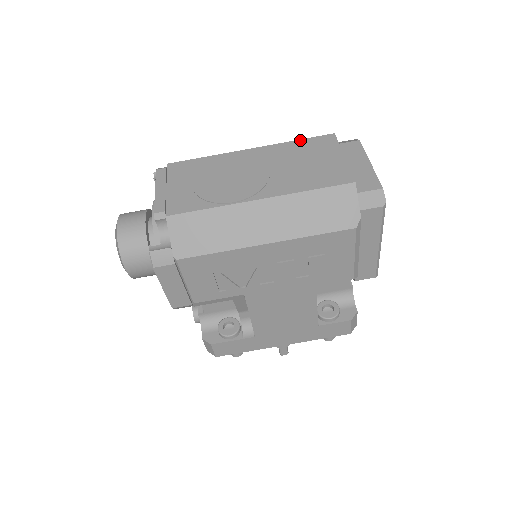
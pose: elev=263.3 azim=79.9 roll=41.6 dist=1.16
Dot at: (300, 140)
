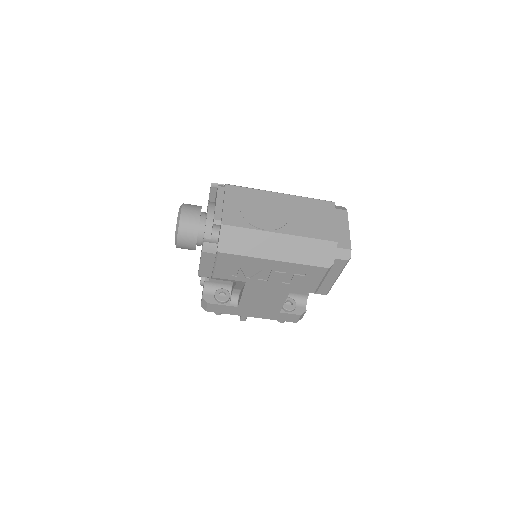
Dot at: (313, 199)
